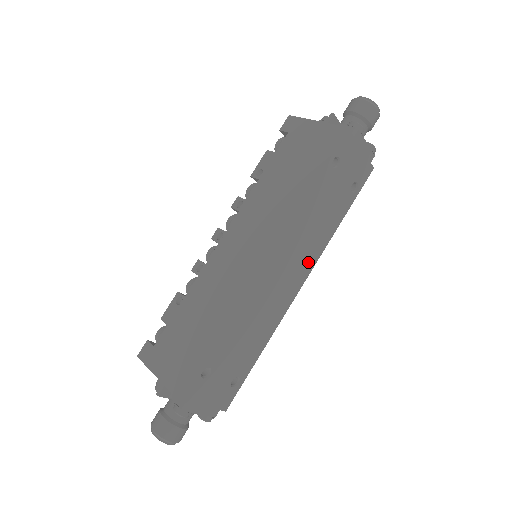
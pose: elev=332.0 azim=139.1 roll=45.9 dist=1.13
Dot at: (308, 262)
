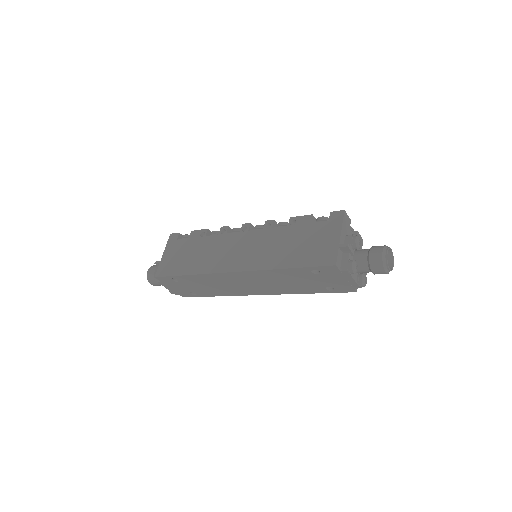
Dot at: (270, 290)
